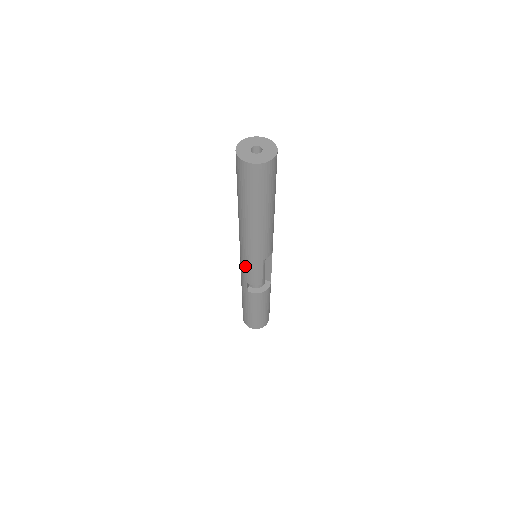
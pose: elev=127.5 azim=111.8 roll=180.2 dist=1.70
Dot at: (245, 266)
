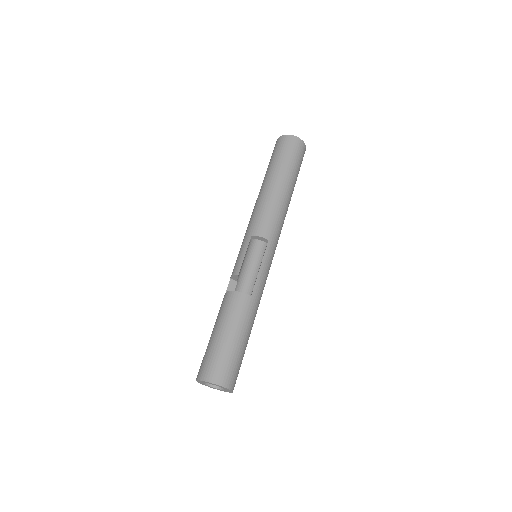
Dot at: occluded
